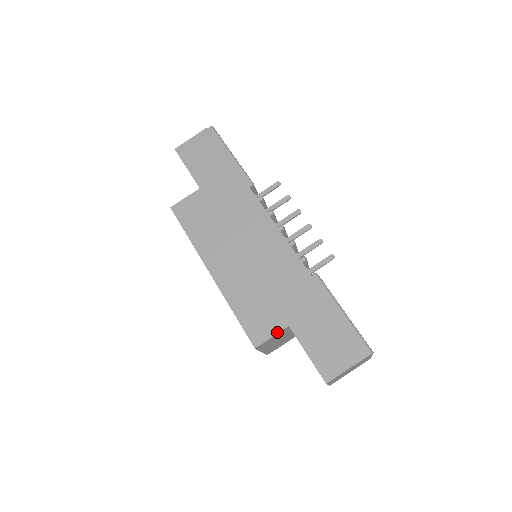
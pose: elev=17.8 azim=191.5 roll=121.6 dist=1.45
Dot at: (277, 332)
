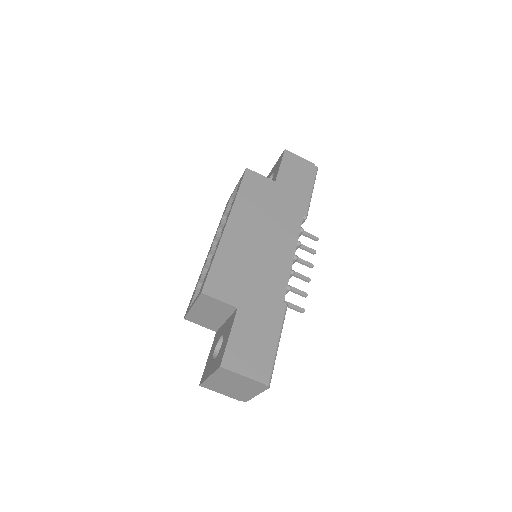
Dot at: (226, 302)
